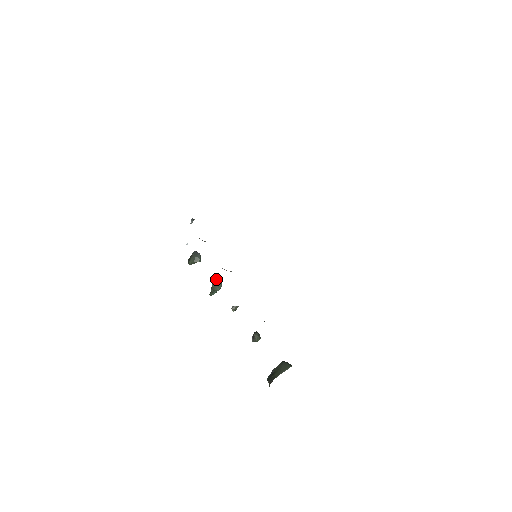
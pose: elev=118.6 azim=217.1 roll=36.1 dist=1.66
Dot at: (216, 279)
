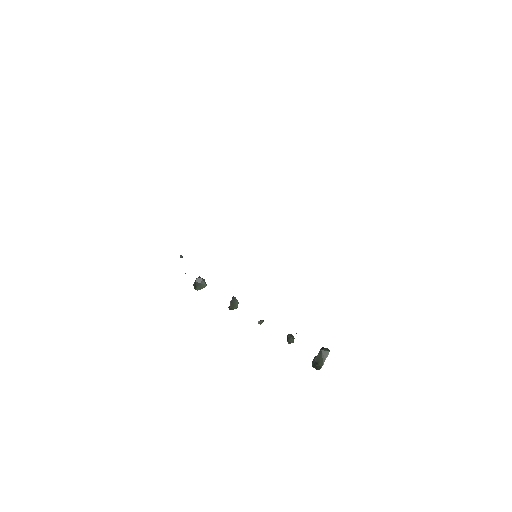
Dot at: (231, 301)
